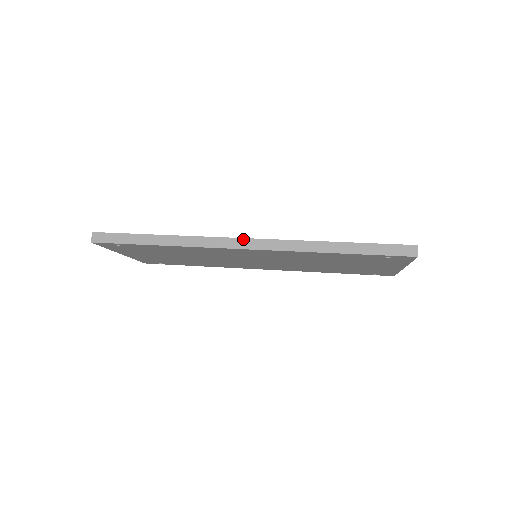
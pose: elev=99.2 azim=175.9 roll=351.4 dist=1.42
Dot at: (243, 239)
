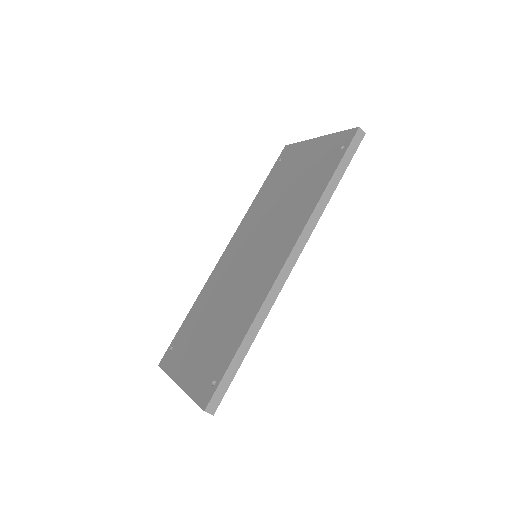
Dot at: (287, 262)
